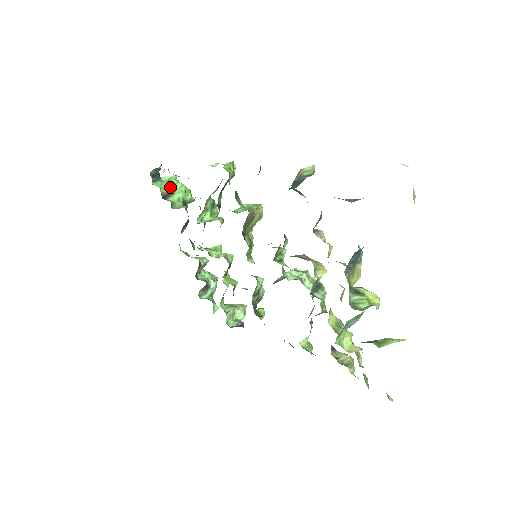
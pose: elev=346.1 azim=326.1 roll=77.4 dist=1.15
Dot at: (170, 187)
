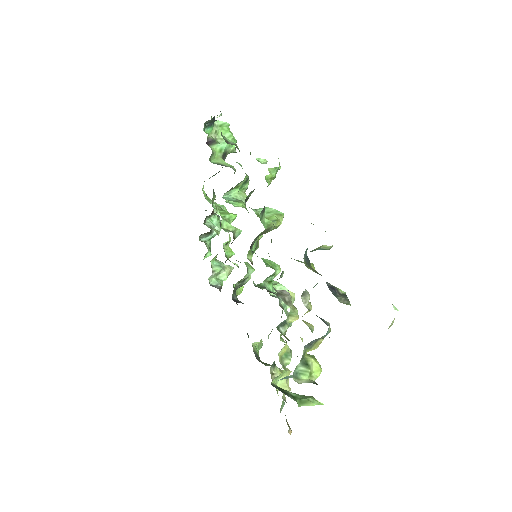
Dot at: (219, 134)
